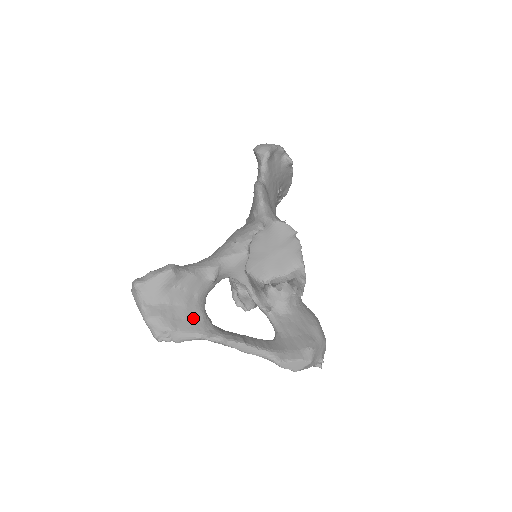
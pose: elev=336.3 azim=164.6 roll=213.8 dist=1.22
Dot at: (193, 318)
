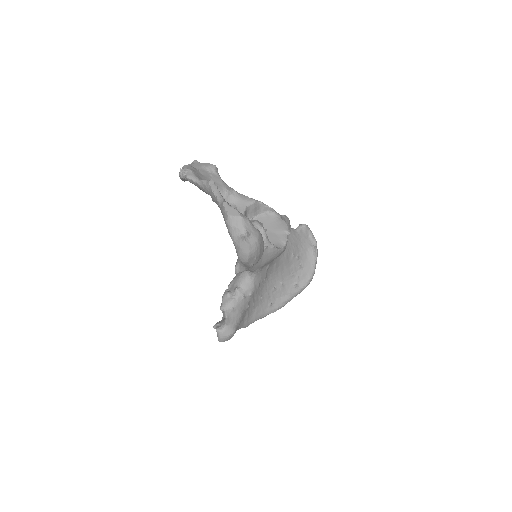
Dot at: occluded
